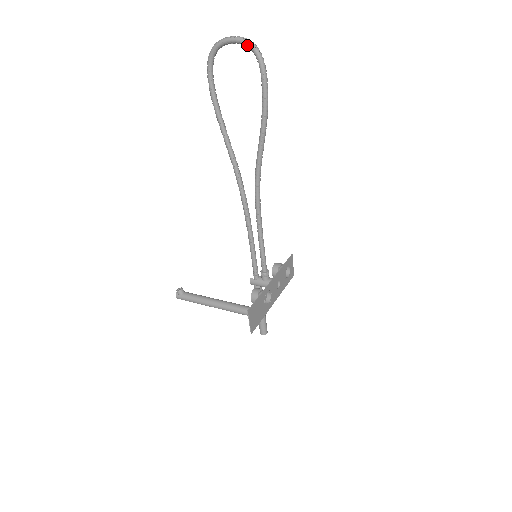
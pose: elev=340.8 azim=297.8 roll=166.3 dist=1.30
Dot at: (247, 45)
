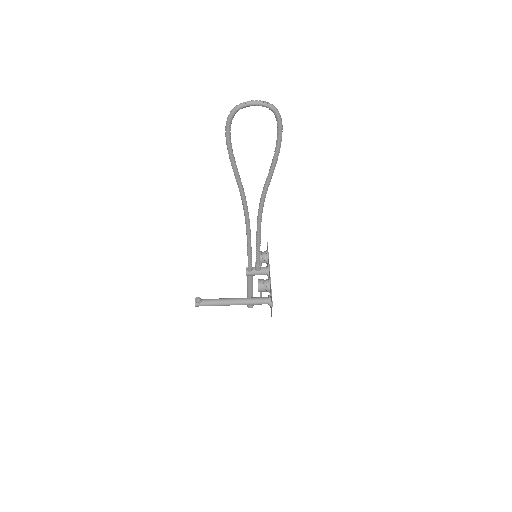
Dot at: (269, 108)
